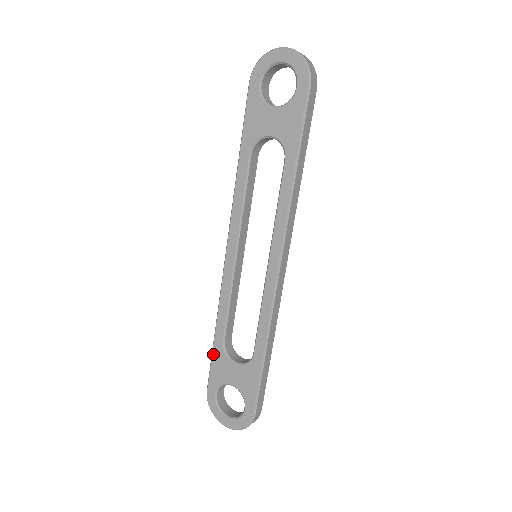
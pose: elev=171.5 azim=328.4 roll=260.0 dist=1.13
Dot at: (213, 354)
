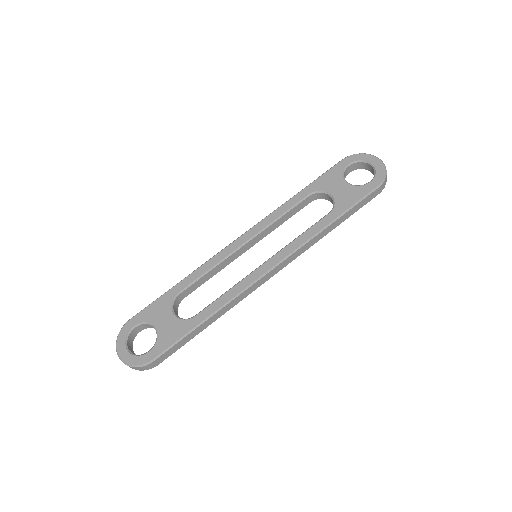
Dot at: (162, 296)
